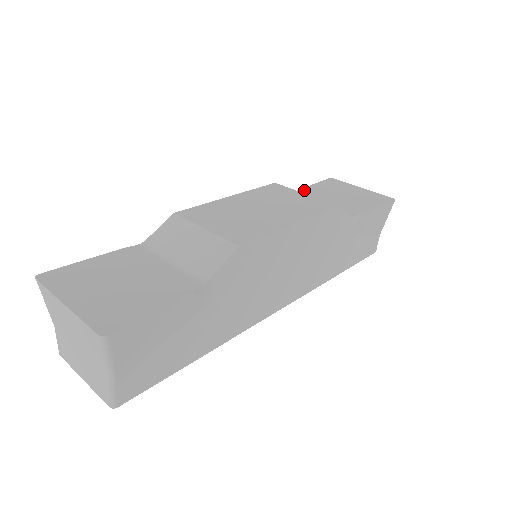
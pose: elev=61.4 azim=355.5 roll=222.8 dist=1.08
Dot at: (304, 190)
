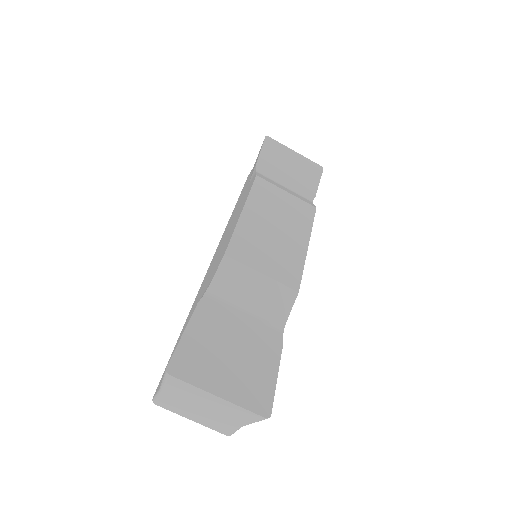
Dot at: (261, 164)
